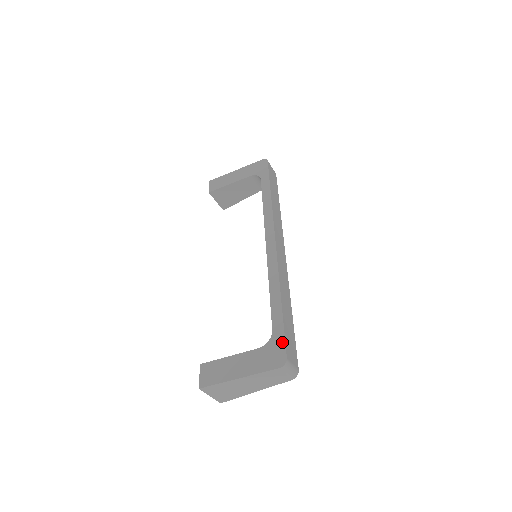
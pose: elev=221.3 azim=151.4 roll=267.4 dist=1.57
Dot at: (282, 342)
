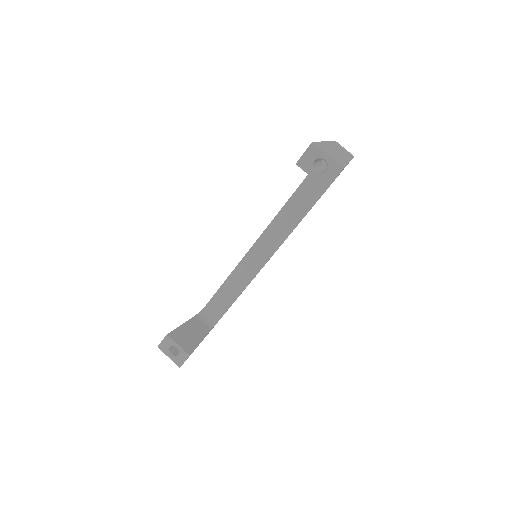
Dot at: occluded
